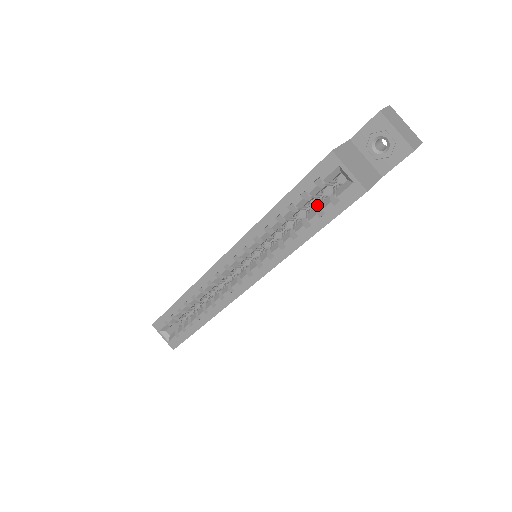
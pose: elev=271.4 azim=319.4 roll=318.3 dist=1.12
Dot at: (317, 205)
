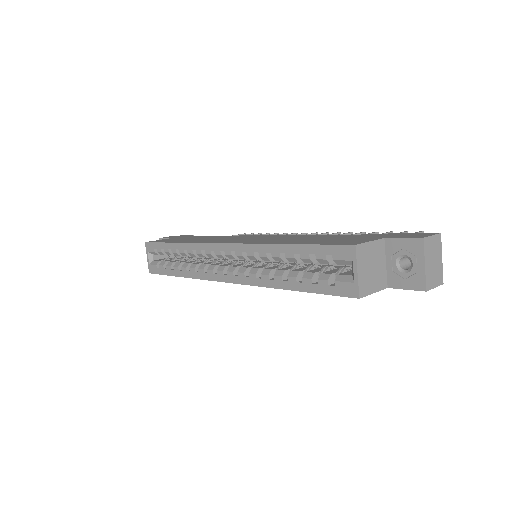
Dot at: occluded
